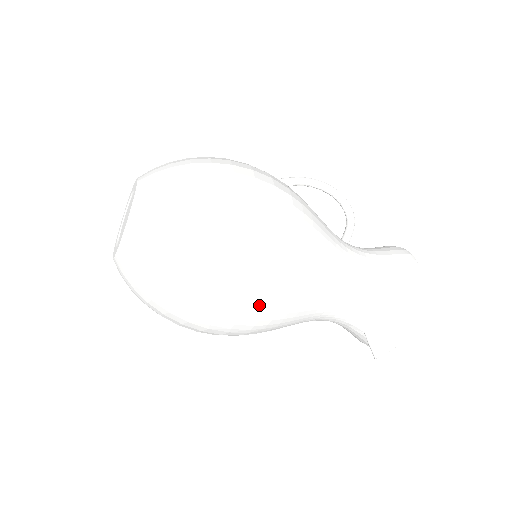
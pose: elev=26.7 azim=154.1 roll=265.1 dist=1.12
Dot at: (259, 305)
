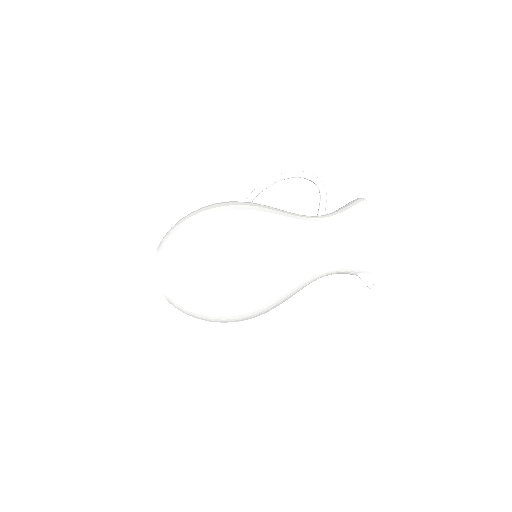
Dot at: (258, 297)
